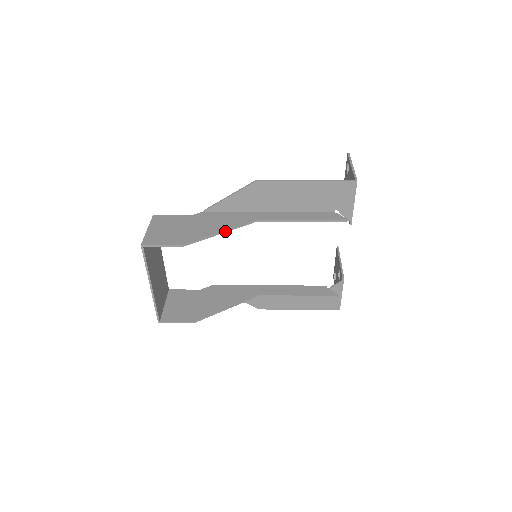
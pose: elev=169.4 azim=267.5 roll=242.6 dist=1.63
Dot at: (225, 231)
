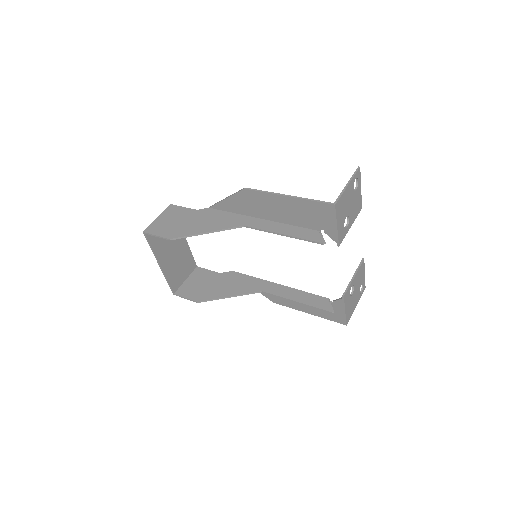
Dot at: (211, 232)
